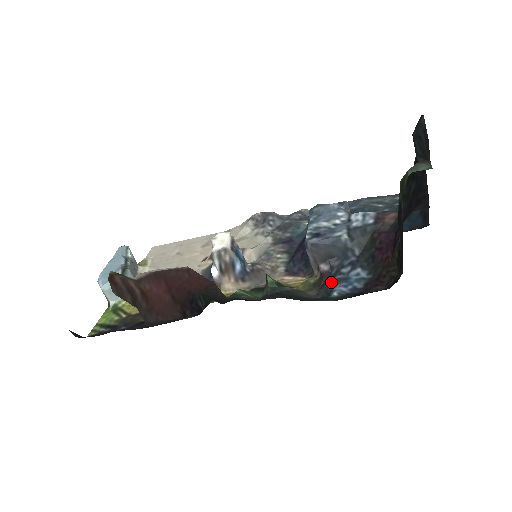
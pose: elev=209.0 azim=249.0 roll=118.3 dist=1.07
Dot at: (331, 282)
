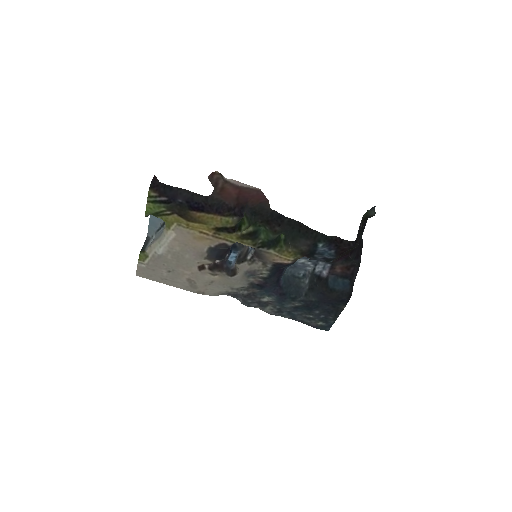
Dot at: (313, 252)
